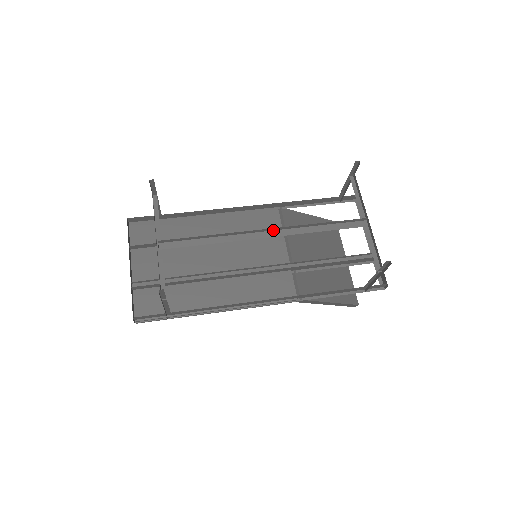
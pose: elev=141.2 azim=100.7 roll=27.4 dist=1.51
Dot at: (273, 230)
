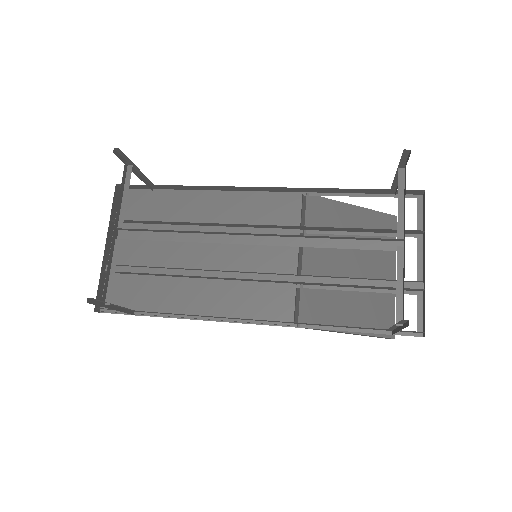
Dot at: (262, 235)
